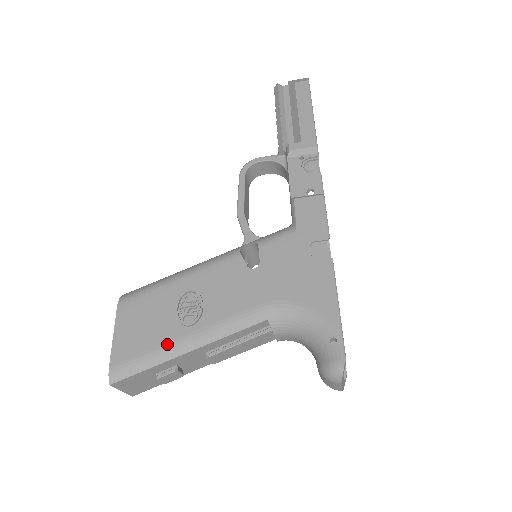
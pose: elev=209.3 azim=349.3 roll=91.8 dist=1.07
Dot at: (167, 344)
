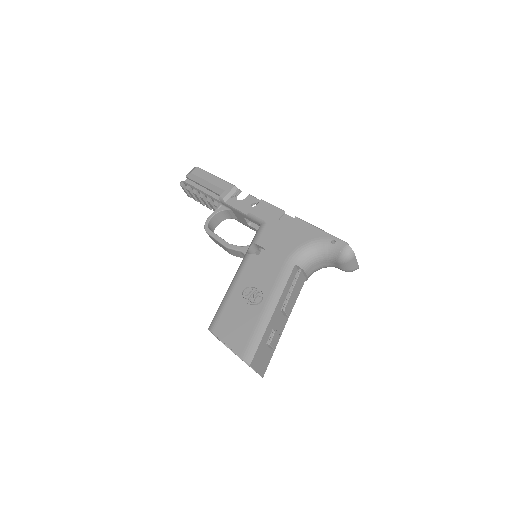
Dot at: (259, 319)
